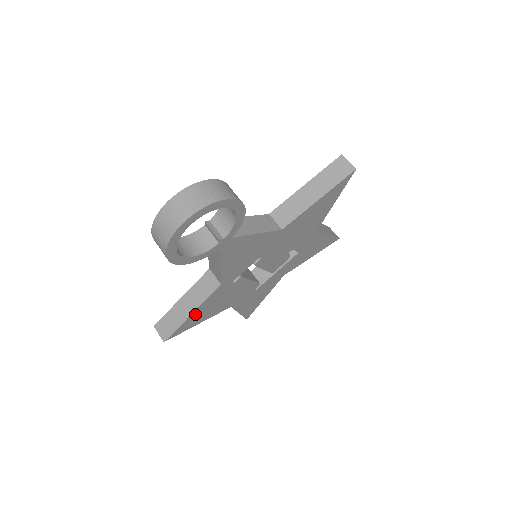
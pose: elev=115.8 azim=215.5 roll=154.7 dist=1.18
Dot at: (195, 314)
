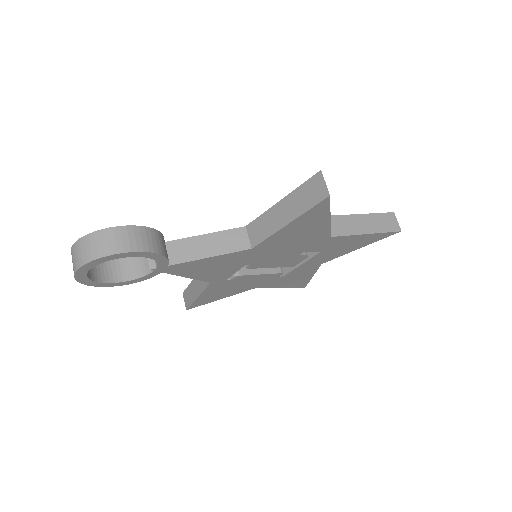
Dot at: (204, 297)
